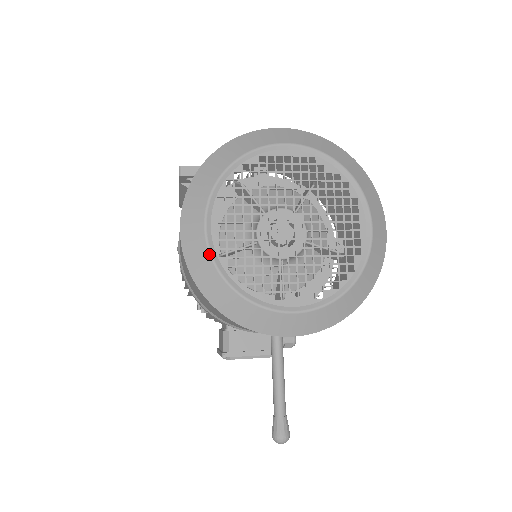
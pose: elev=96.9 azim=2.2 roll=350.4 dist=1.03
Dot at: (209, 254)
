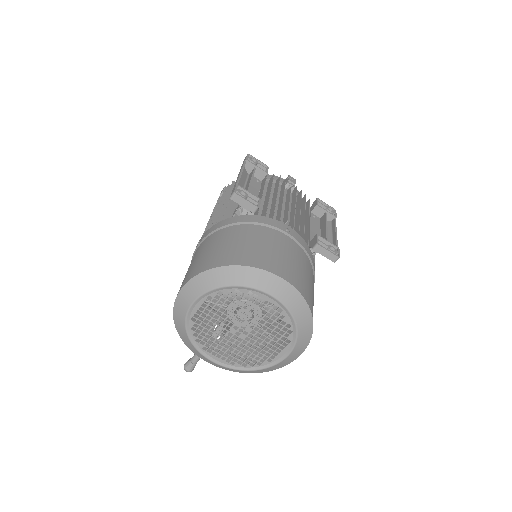
Dot at: (185, 316)
